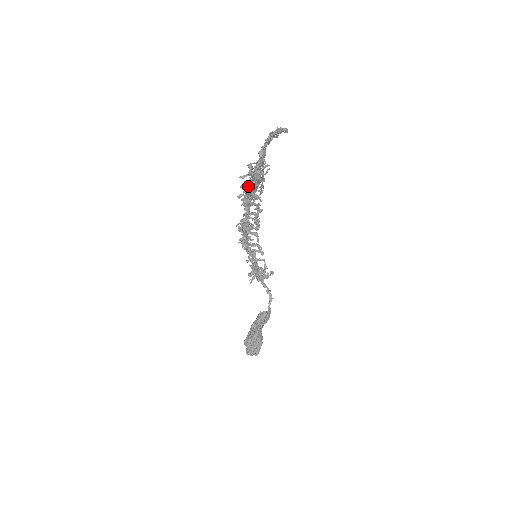
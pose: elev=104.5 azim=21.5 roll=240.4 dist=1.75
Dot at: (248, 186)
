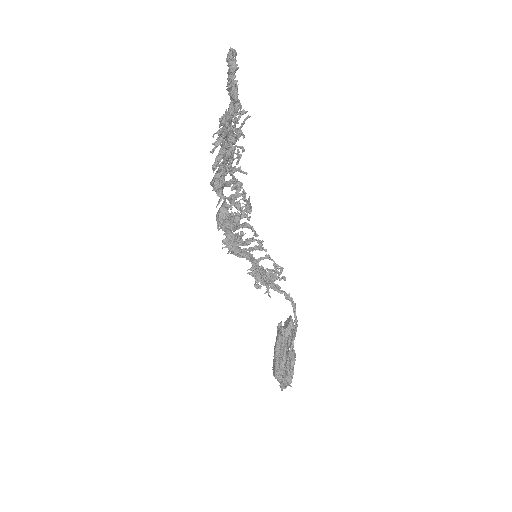
Dot at: (227, 155)
